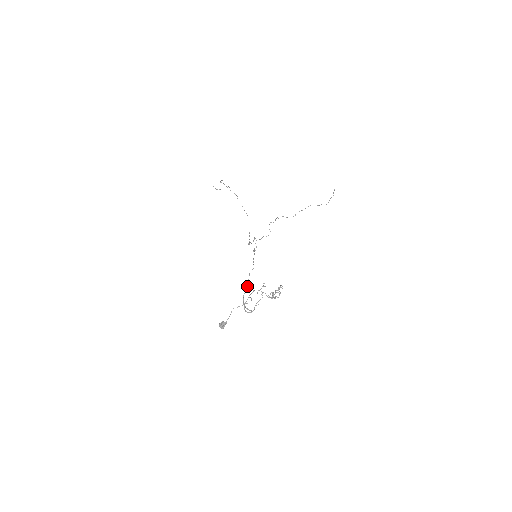
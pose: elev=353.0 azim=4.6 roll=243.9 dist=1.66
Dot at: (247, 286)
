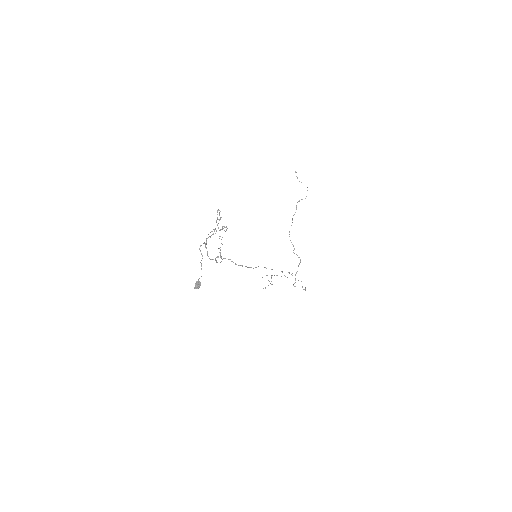
Dot at: occluded
